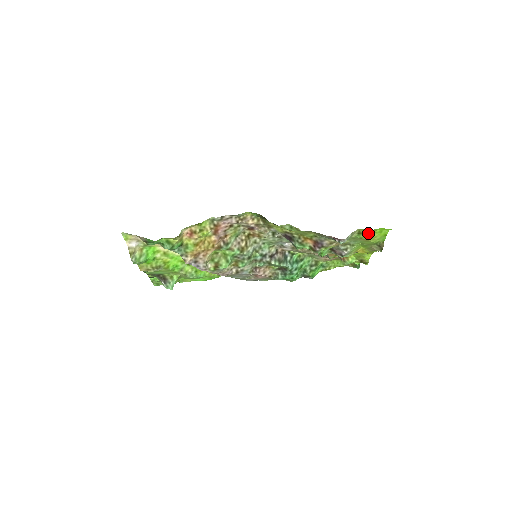
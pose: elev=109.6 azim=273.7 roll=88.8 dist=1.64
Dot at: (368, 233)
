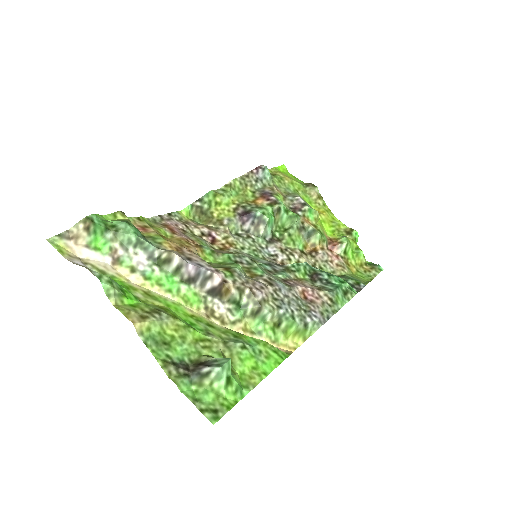
Dot at: (277, 173)
